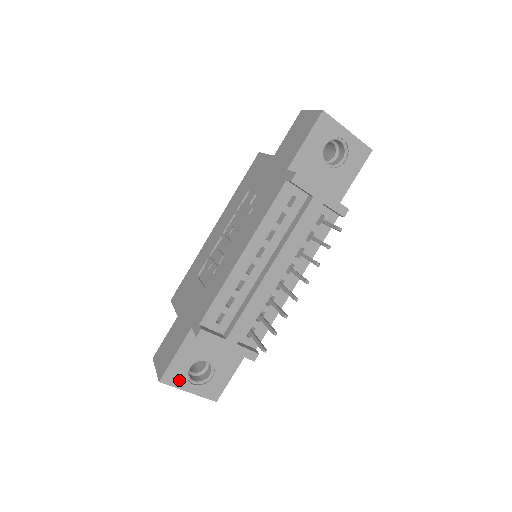
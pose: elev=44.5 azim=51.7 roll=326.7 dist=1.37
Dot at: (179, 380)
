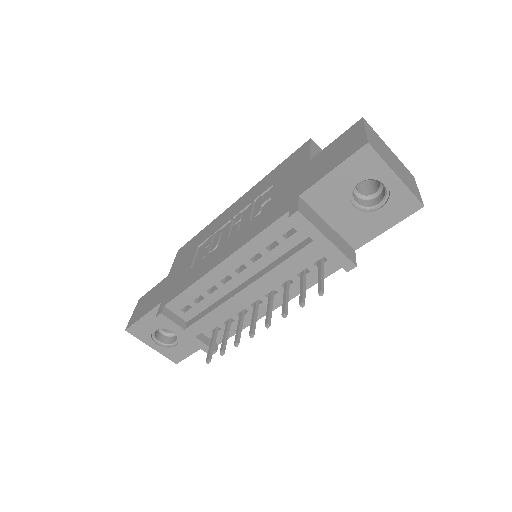
Dot at: (144, 336)
